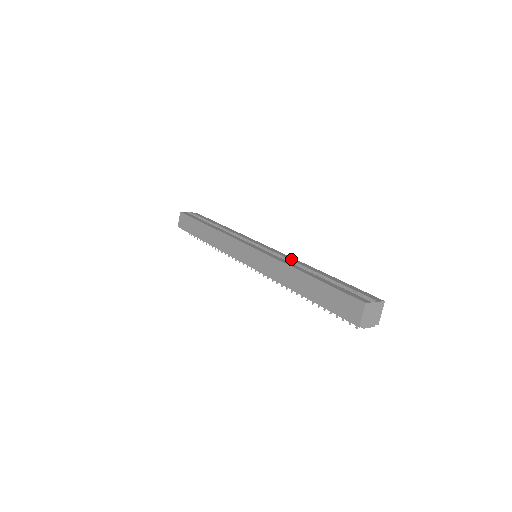
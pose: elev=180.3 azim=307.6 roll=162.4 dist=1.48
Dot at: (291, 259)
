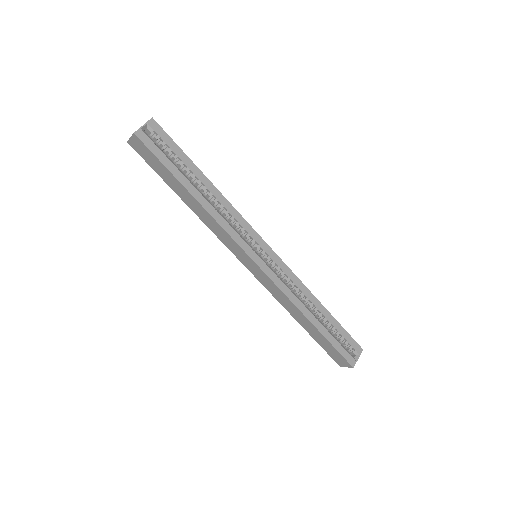
Dot at: (296, 284)
